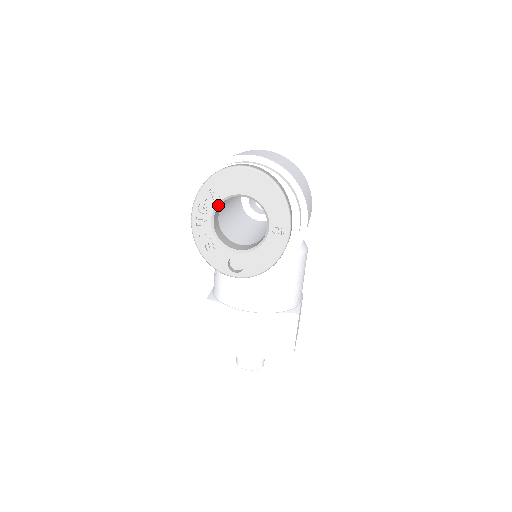
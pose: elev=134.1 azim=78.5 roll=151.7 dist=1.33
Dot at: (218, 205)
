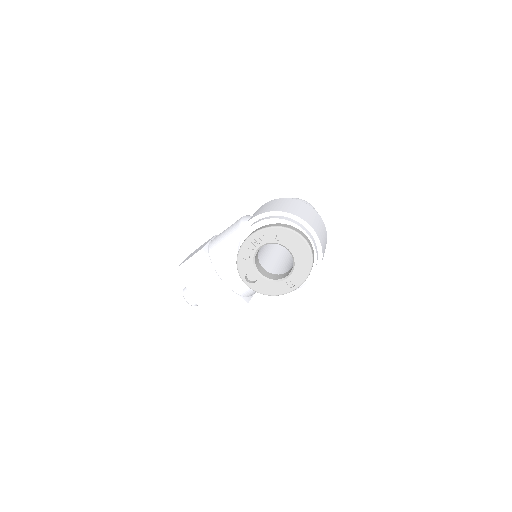
Dot at: (272, 243)
